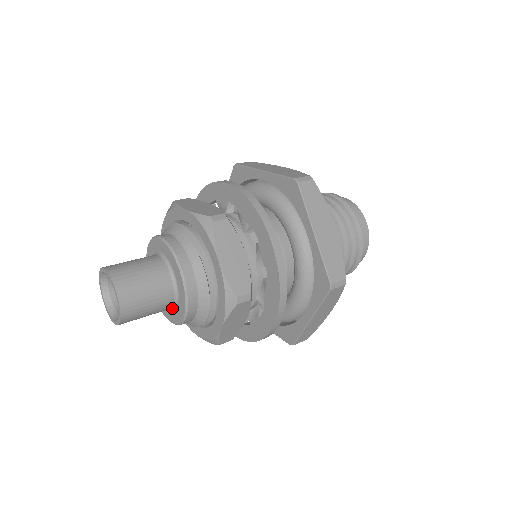
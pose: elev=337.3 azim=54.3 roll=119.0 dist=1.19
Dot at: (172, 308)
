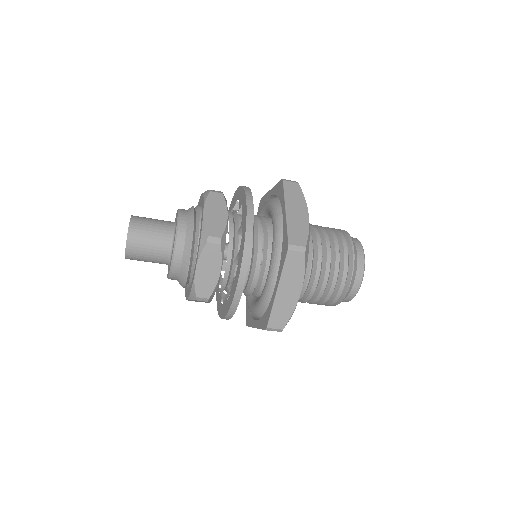
Dot at: (169, 259)
